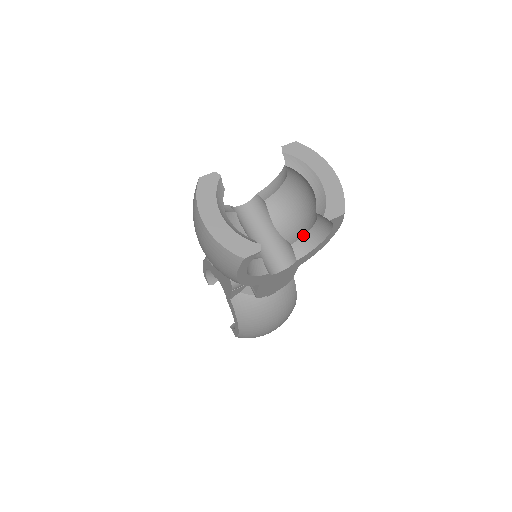
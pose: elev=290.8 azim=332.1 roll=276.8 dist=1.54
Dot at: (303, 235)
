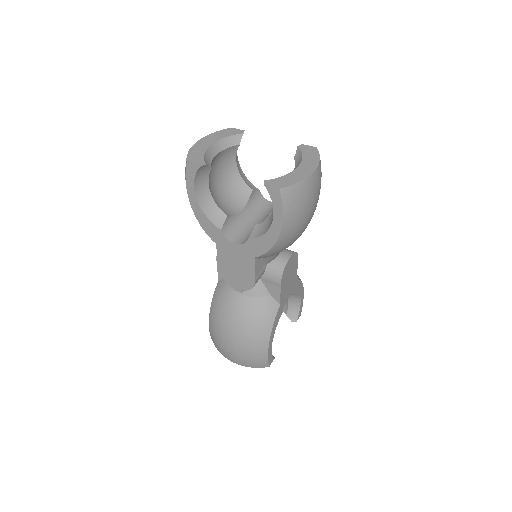
Dot at: (266, 220)
